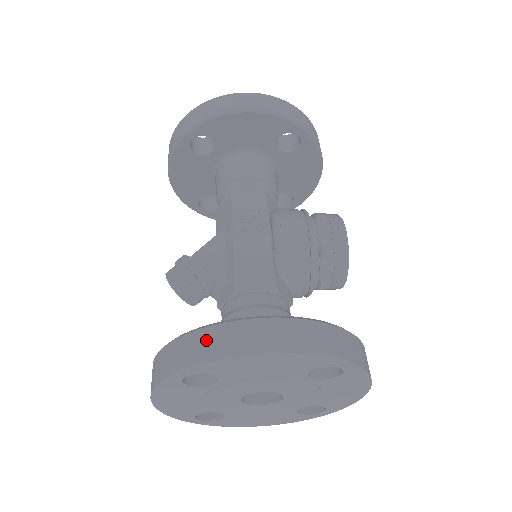
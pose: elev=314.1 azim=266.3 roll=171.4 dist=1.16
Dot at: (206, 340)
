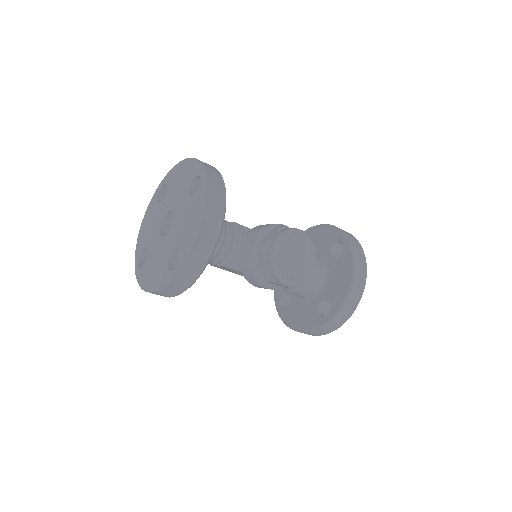
Dot at: occluded
